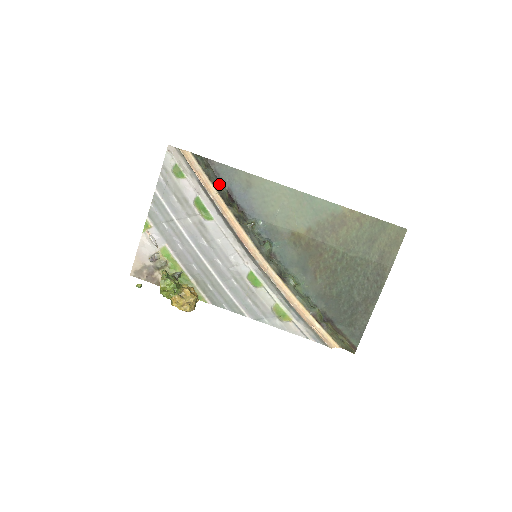
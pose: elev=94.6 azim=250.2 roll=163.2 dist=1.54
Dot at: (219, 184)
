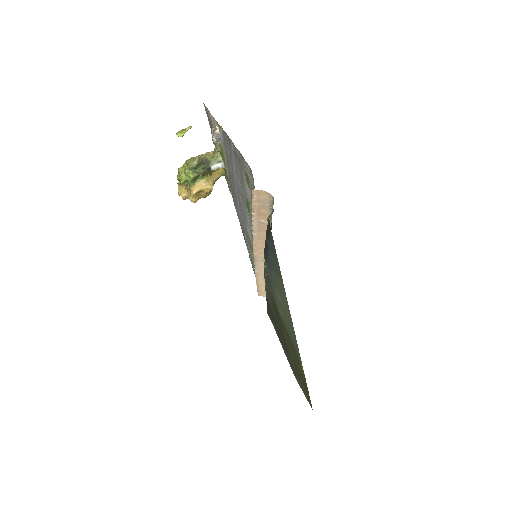
Dot at: occluded
